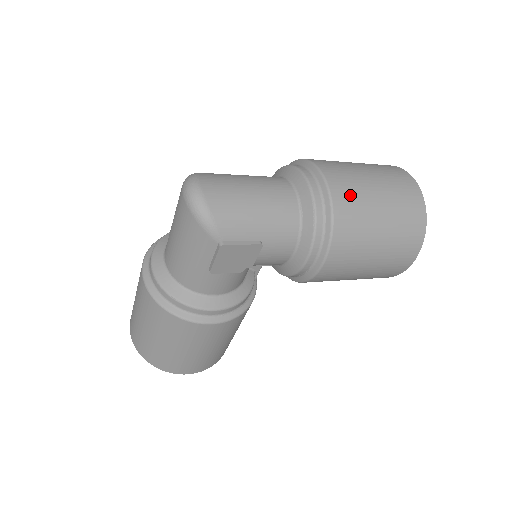
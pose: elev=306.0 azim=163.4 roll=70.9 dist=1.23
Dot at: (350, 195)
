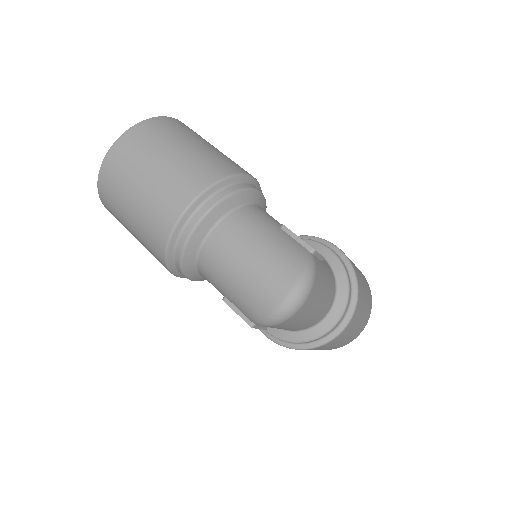
Dot at: (333, 343)
